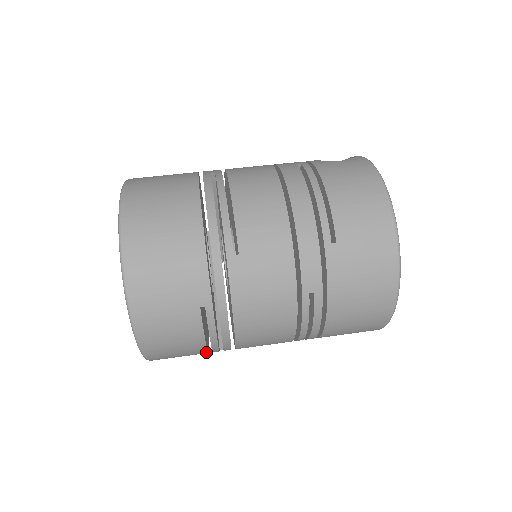
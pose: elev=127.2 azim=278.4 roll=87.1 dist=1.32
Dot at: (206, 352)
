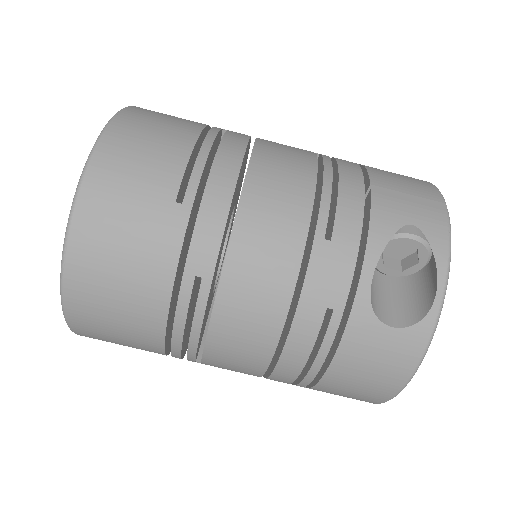
Dot at: occluded
